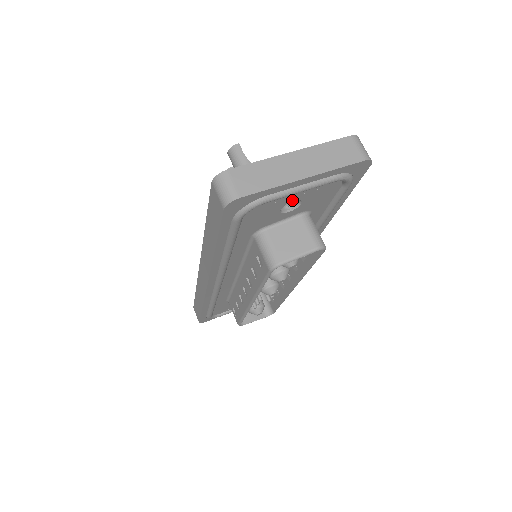
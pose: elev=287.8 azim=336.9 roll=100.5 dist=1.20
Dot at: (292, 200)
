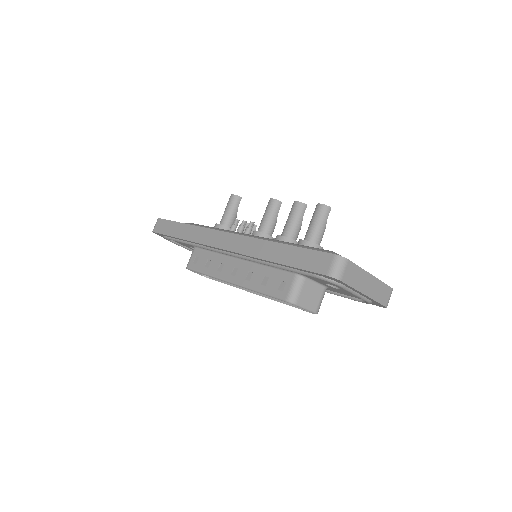
Dot at: (341, 288)
